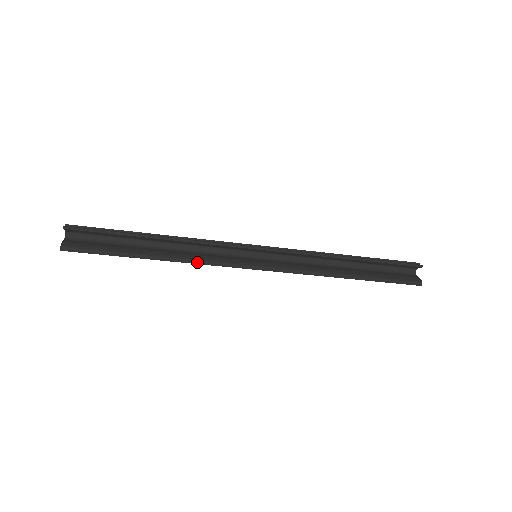
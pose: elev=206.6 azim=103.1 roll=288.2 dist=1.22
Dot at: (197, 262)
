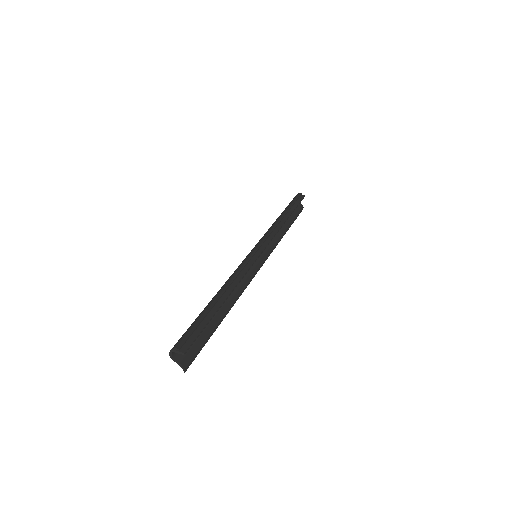
Dot at: (241, 293)
